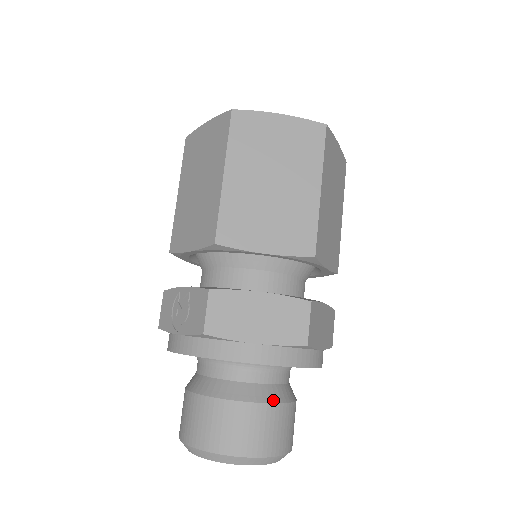
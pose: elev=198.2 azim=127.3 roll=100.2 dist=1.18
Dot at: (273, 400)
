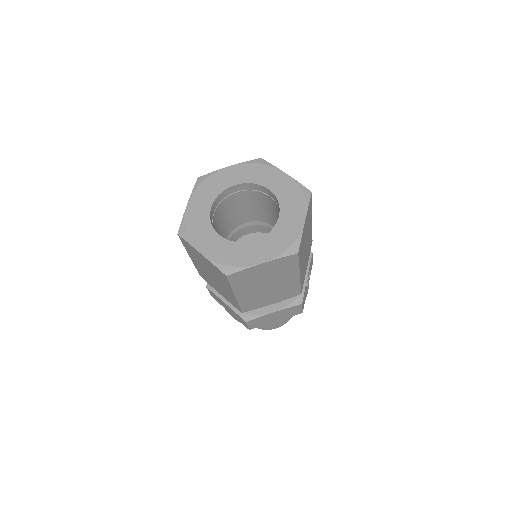
Dot at: occluded
